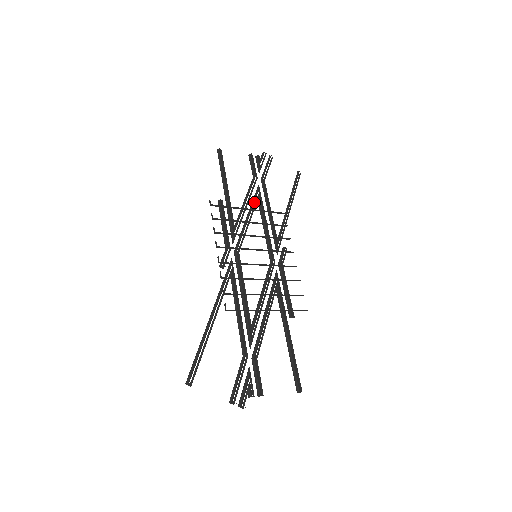
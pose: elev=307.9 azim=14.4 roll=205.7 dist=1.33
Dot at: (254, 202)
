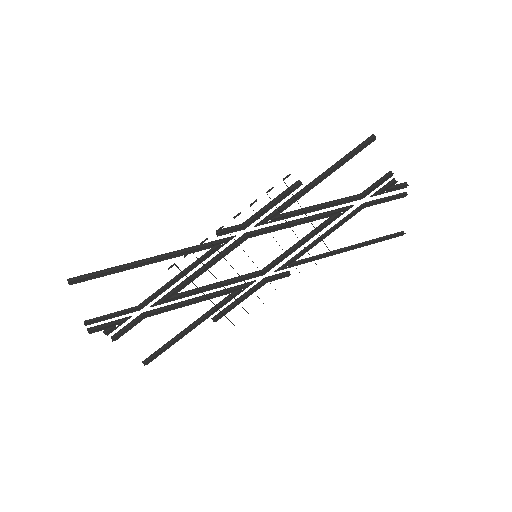
Dot at: (324, 216)
